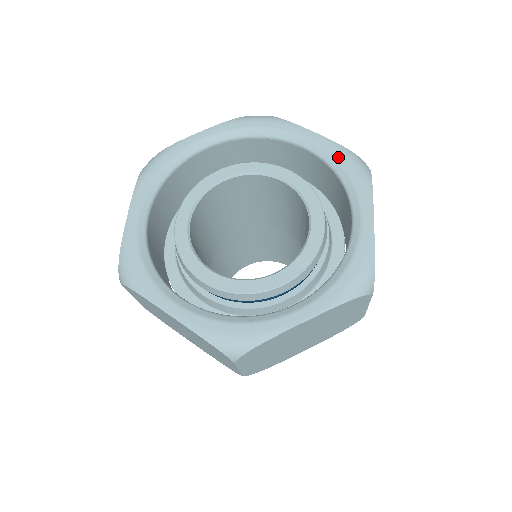
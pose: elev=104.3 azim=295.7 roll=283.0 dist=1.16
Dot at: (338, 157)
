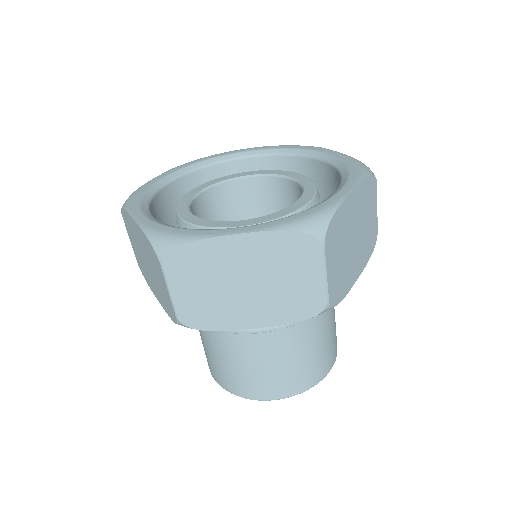
Dot at: (279, 147)
